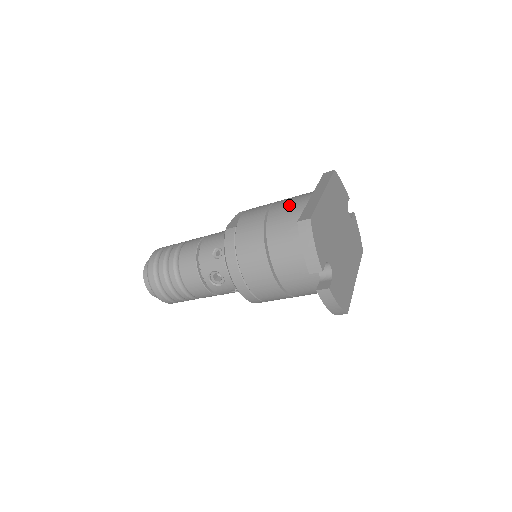
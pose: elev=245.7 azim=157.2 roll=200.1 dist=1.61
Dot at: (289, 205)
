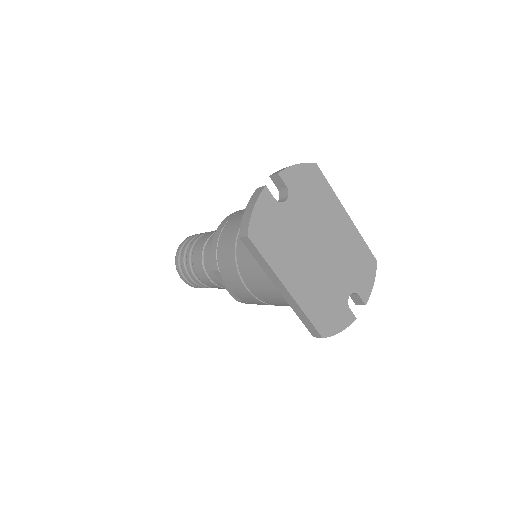
Dot at: occluded
